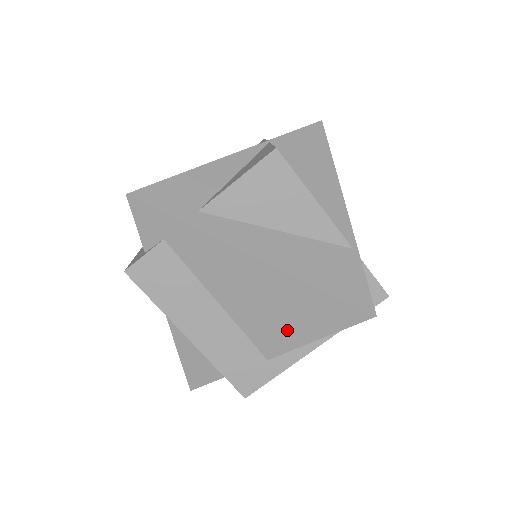
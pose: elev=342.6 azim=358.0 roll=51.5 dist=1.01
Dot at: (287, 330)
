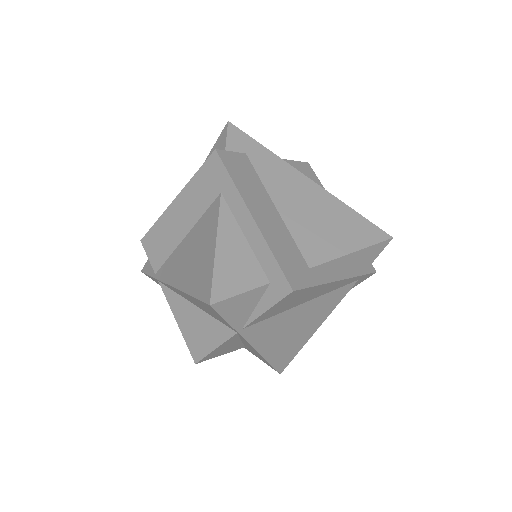
Dot at: (330, 240)
